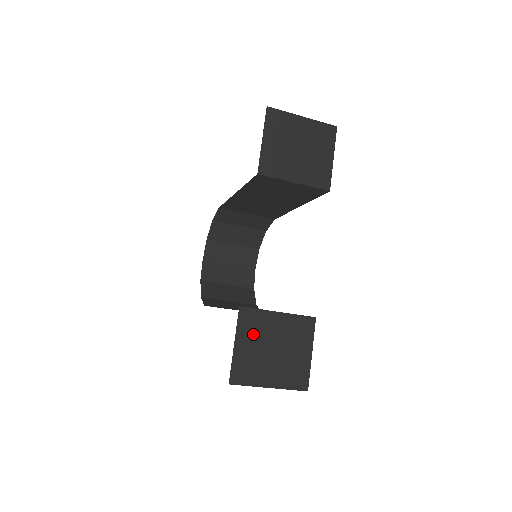
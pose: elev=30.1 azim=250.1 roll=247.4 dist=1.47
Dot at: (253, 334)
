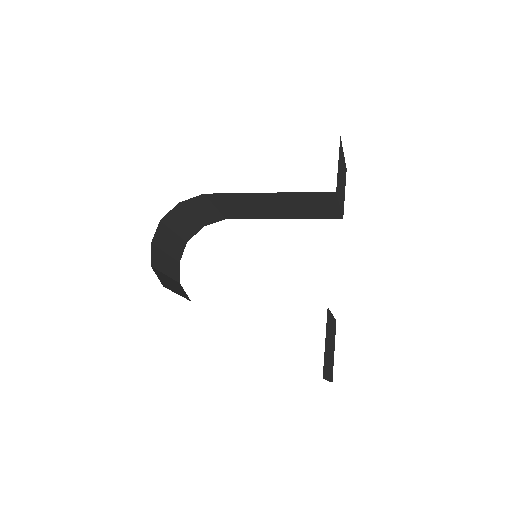
Dot at: (328, 333)
